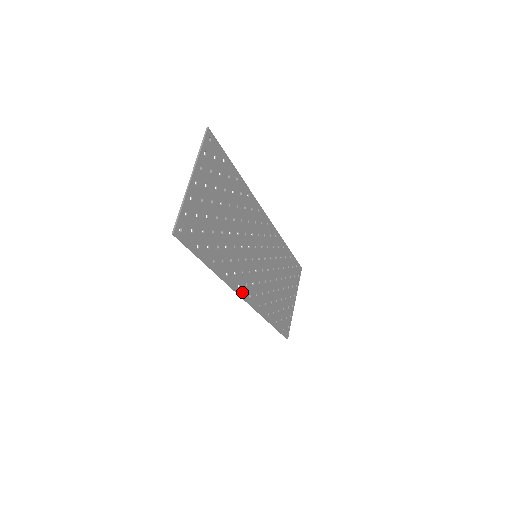
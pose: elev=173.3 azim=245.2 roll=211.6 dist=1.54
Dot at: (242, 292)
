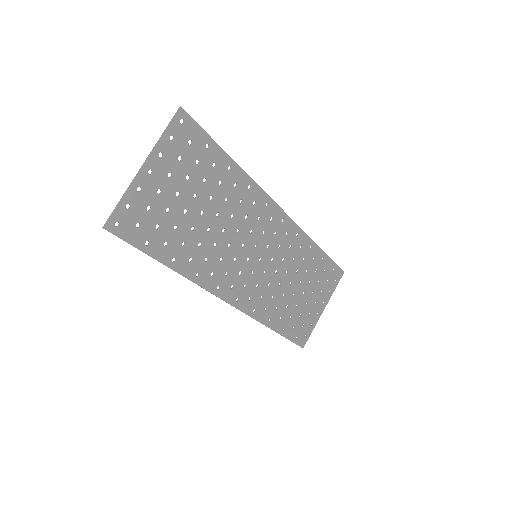
Dot at: (224, 294)
